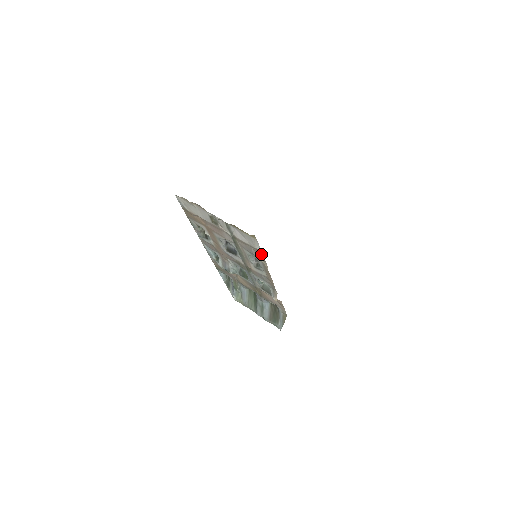
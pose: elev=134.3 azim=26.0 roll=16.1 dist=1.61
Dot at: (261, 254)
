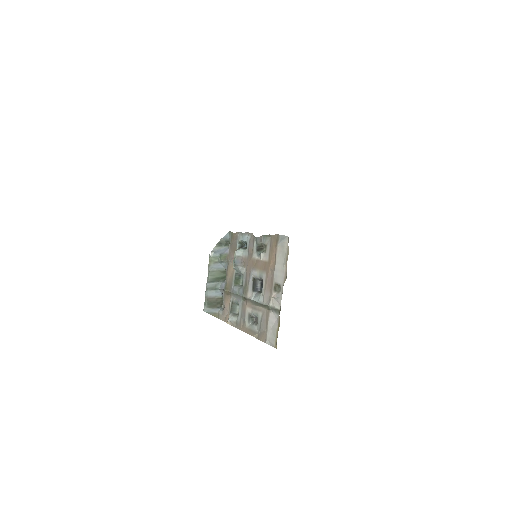
Dot at: (263, 340)
